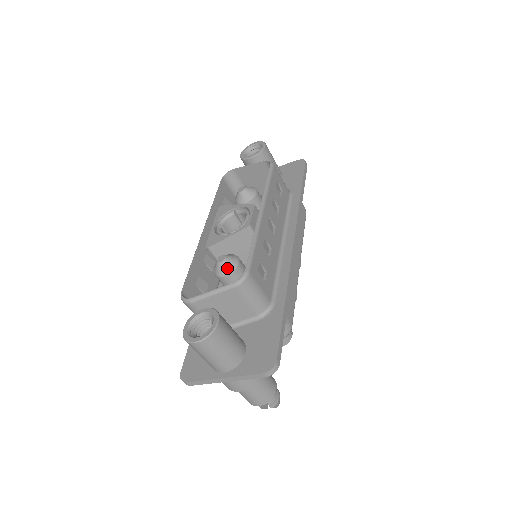
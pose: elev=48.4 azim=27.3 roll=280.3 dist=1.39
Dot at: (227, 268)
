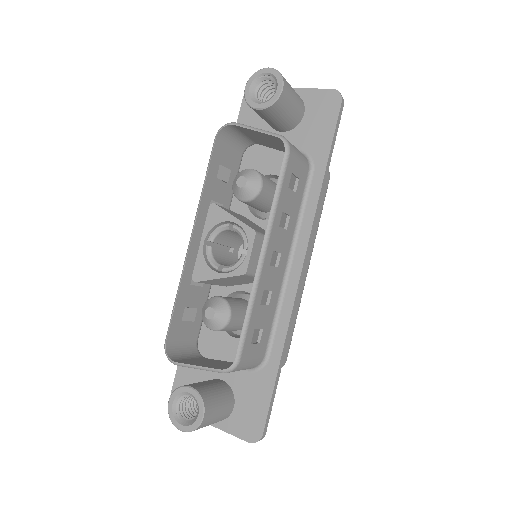
Dot at: (216, 326)
